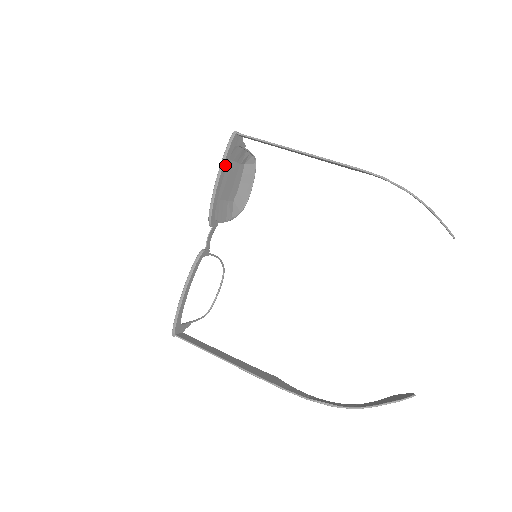
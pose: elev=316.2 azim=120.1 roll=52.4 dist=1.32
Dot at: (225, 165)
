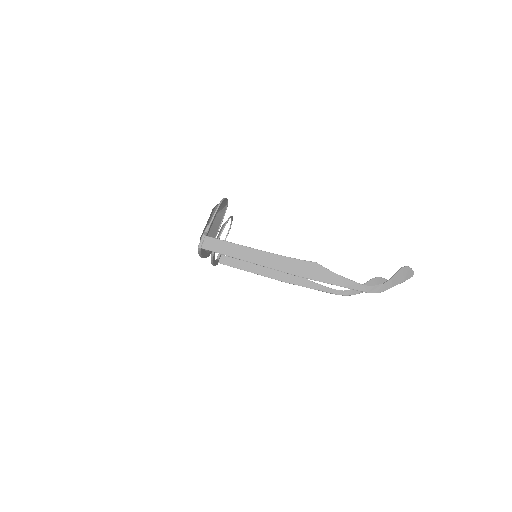
Dot at: (203, 254)
